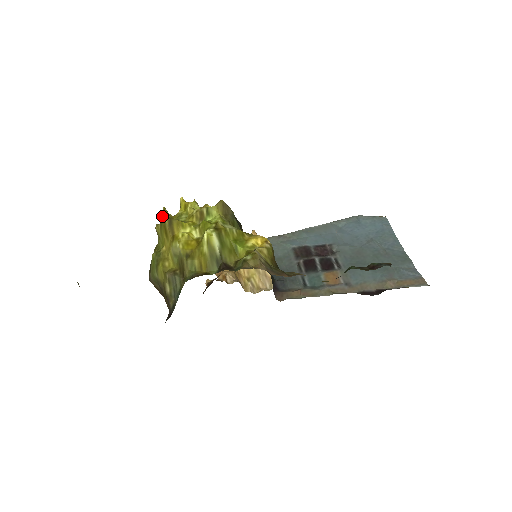
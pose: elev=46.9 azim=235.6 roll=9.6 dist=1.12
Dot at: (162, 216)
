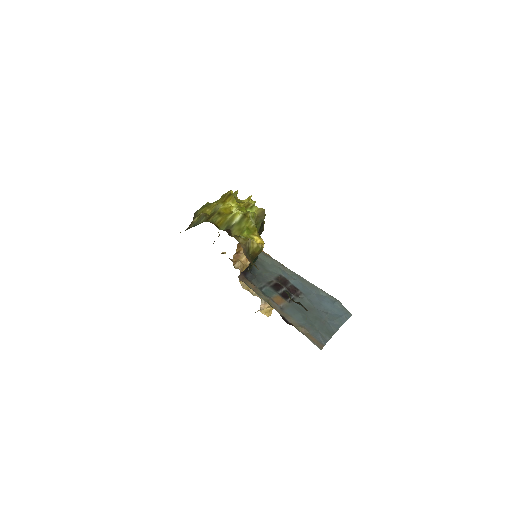
Dot at: (230, 190)
